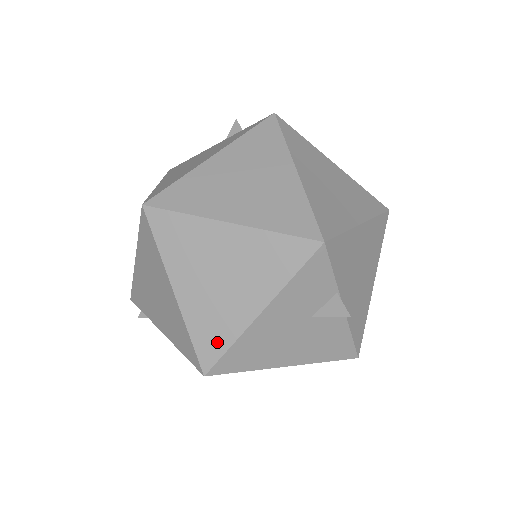
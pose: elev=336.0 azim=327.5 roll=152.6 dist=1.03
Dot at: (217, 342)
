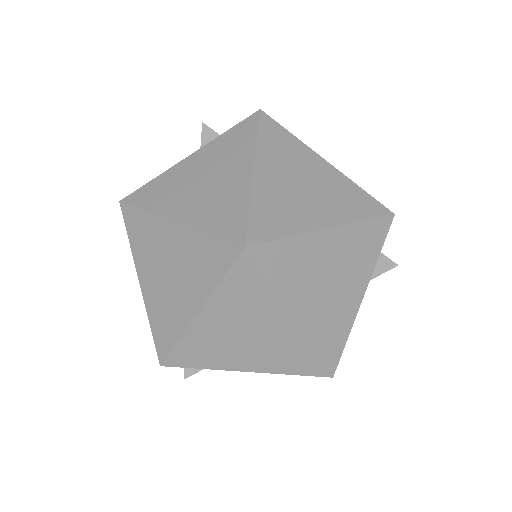
Dot at: (338, 341)
